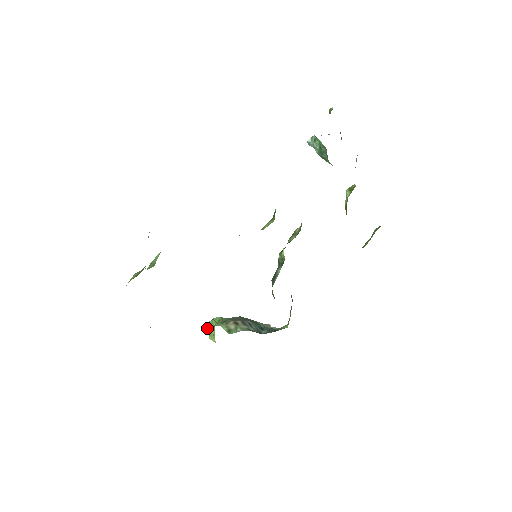
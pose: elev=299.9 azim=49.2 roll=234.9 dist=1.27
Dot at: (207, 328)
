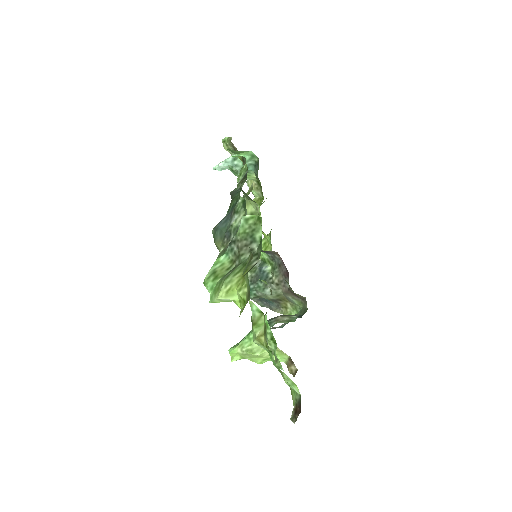
Dot at: (245, 349)
